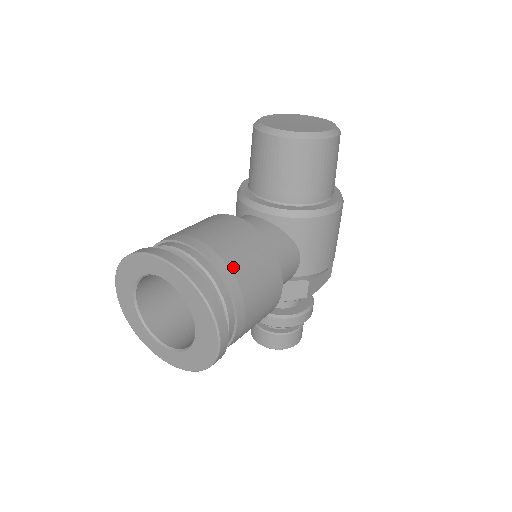
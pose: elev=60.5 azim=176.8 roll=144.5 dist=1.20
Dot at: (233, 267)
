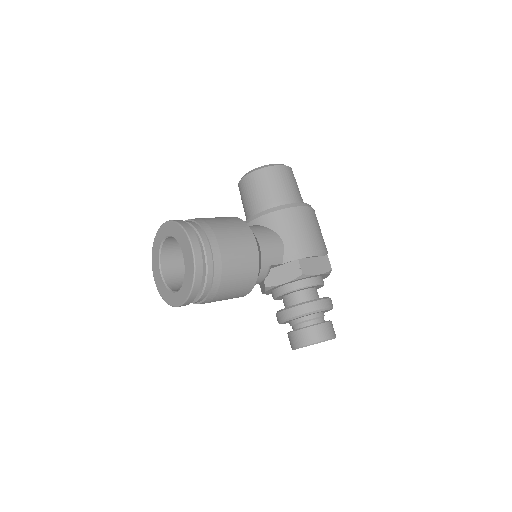
Dot at: (207, 221)
